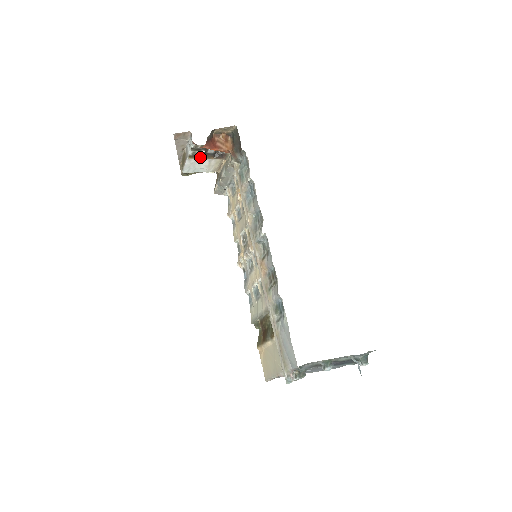
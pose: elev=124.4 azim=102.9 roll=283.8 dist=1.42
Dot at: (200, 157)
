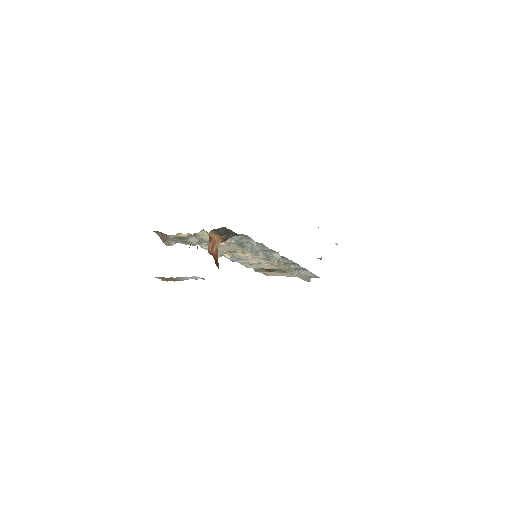
Dot at: occluded
